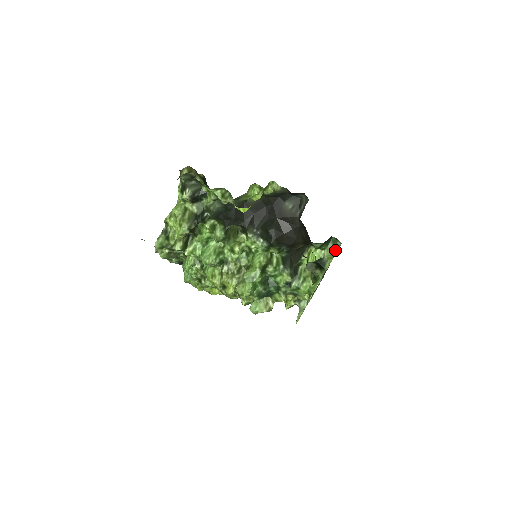
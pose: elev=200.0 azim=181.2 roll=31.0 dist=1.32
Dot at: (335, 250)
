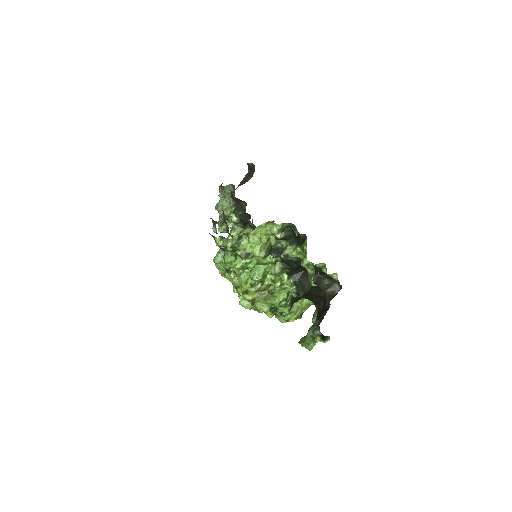
Dot at: occluded
